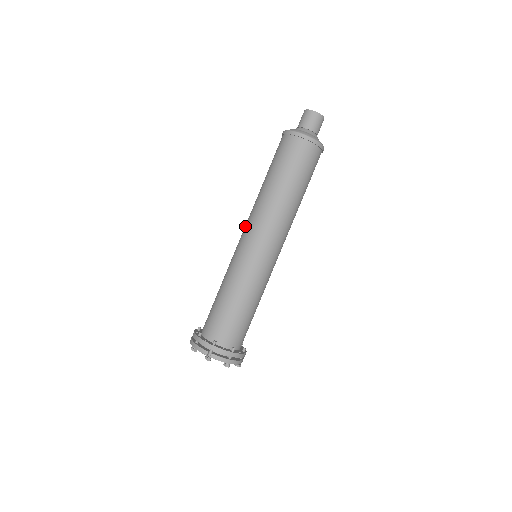
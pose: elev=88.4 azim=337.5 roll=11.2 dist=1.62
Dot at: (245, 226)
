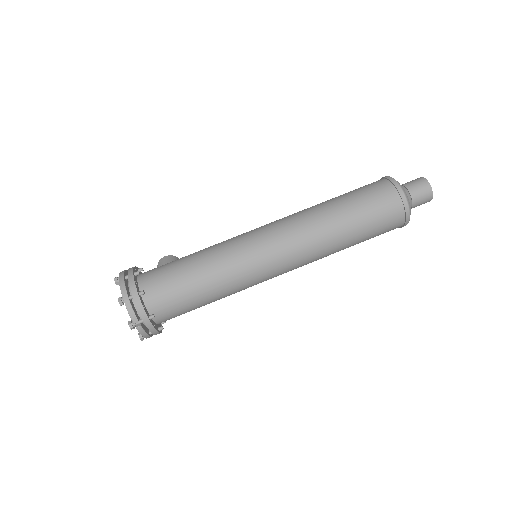
Dot at: (280, 230)
